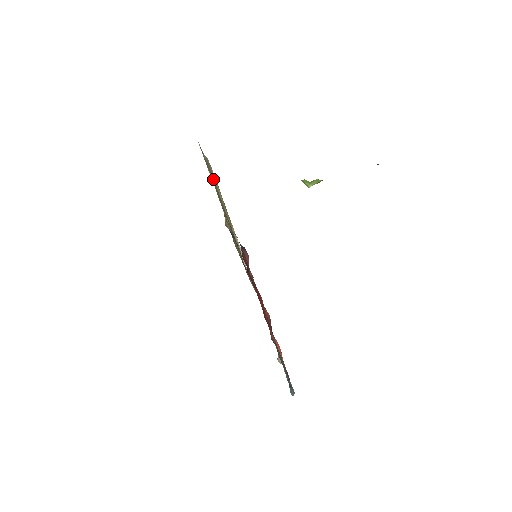
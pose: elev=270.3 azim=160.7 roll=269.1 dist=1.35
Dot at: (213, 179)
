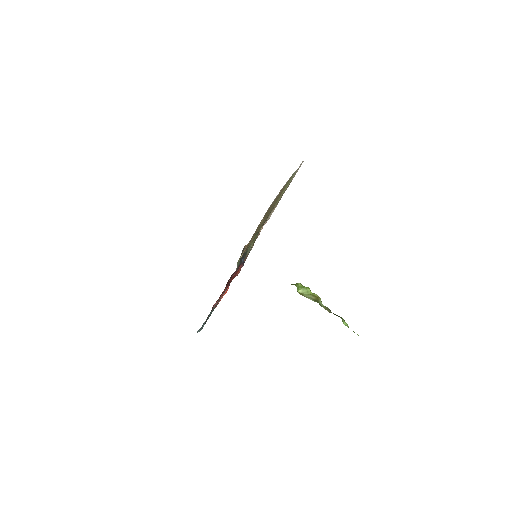
Dot at: occluded
